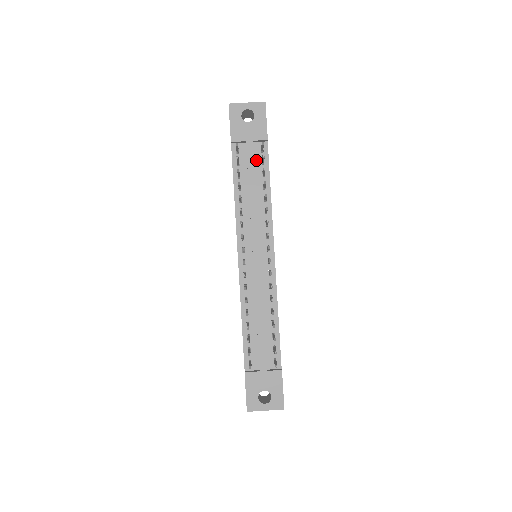
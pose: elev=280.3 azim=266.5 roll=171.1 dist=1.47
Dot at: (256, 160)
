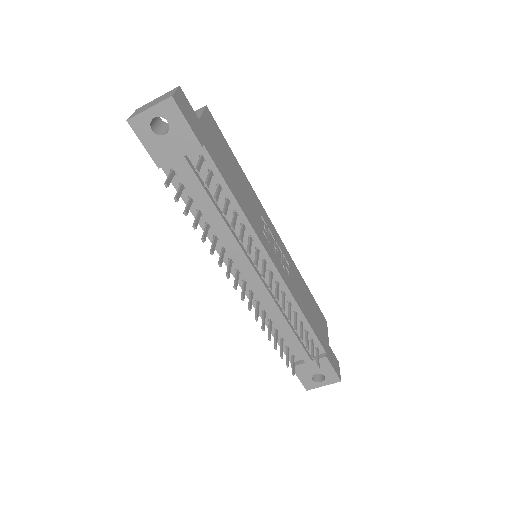
Dot at: (201, 174)
